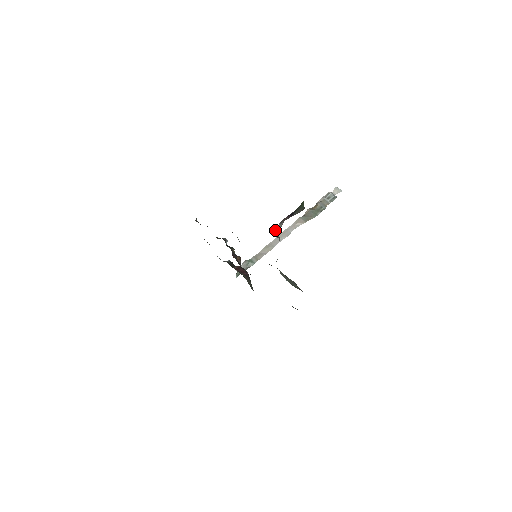
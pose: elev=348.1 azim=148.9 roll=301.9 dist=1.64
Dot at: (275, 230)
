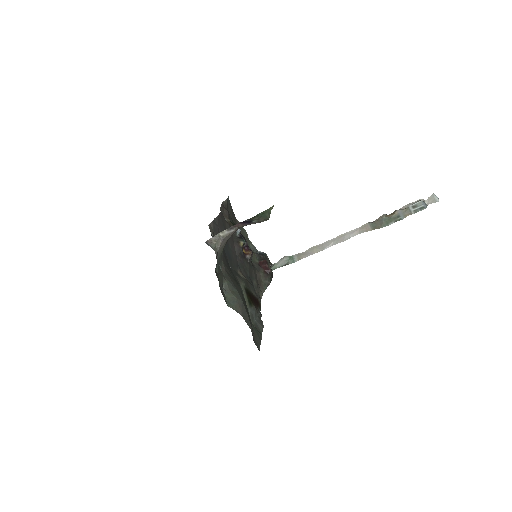
Dot at: (216, 236)
